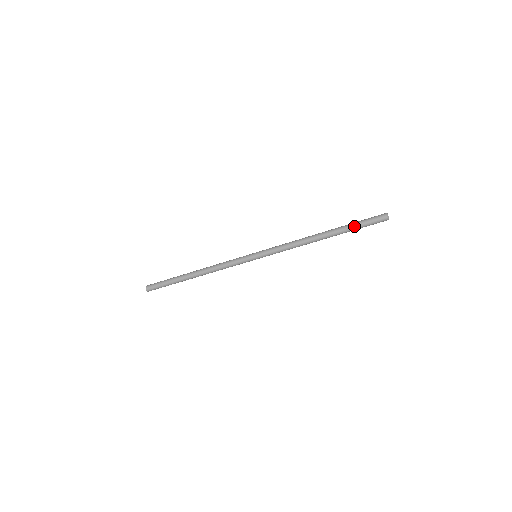
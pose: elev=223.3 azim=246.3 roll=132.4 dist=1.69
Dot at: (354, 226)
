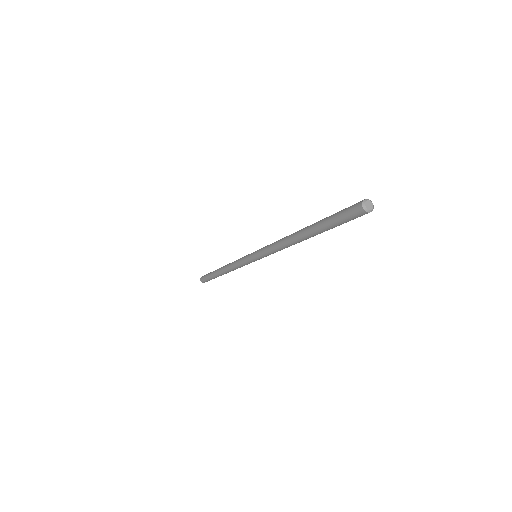
Dot at: (331, 228)
